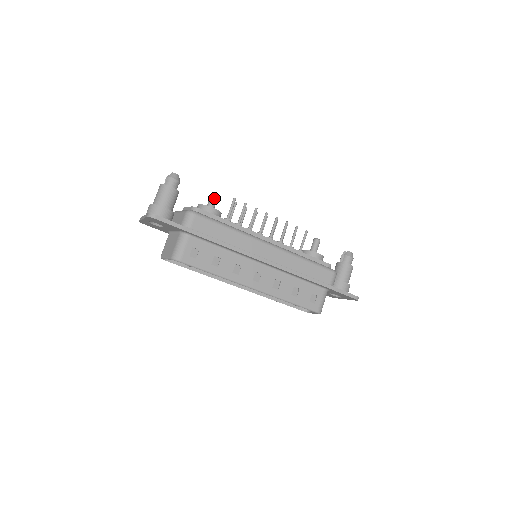
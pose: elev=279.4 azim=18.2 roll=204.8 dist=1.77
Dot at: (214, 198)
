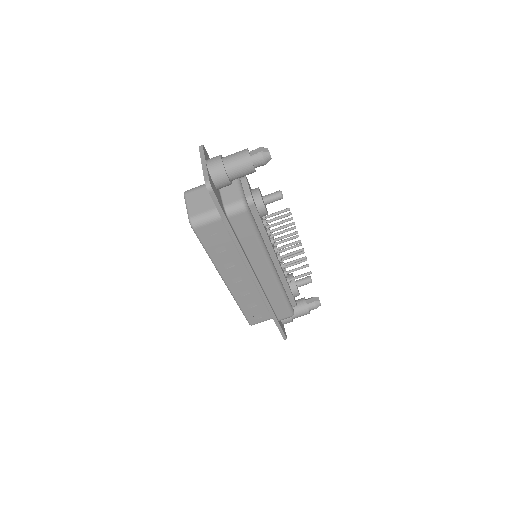
Dot at: (277, 198)
